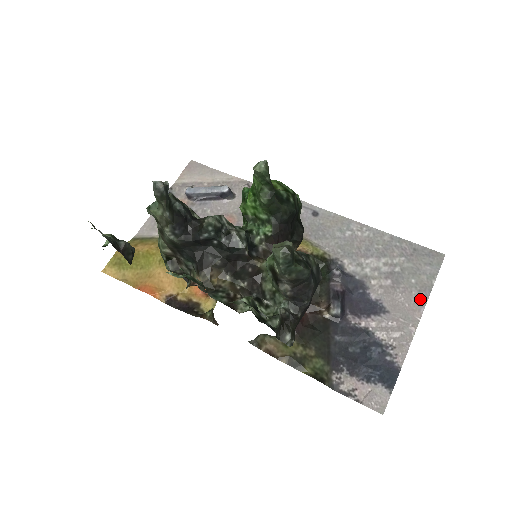
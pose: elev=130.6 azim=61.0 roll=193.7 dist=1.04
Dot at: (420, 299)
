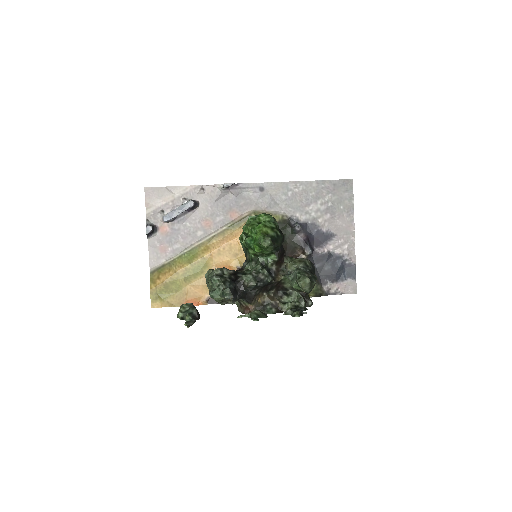
Dot at: (350, 217)
